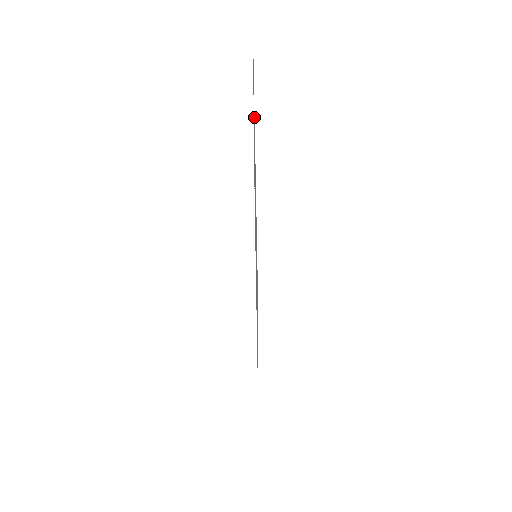
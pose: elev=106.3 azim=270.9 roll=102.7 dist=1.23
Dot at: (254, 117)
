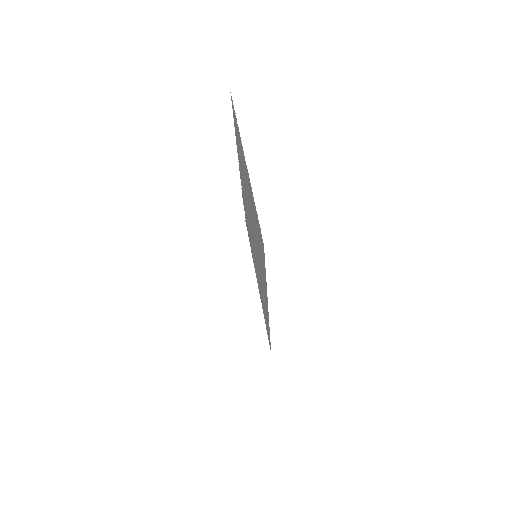
Dot at: (243, 153)
